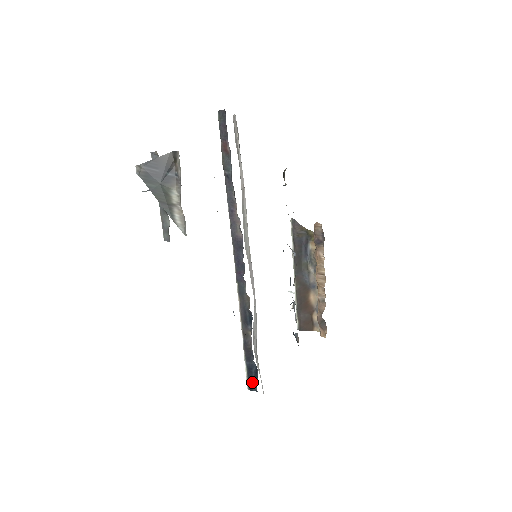
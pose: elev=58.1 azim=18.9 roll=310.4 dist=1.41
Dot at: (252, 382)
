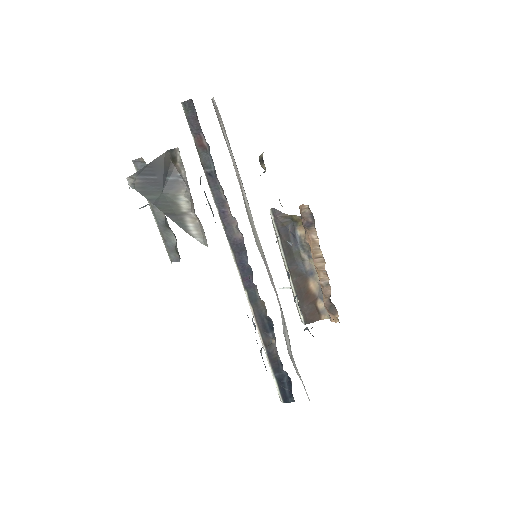
Dot at: (286, 393)
